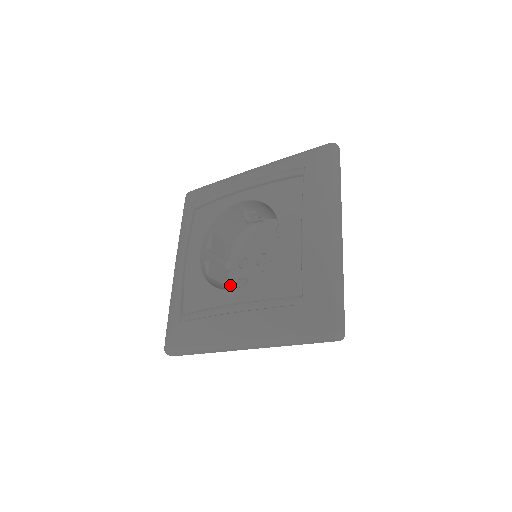
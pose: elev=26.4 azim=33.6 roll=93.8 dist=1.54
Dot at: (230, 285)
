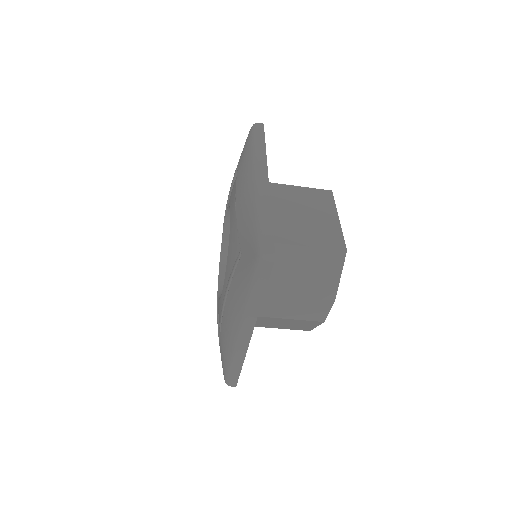
Dot at: occluded
